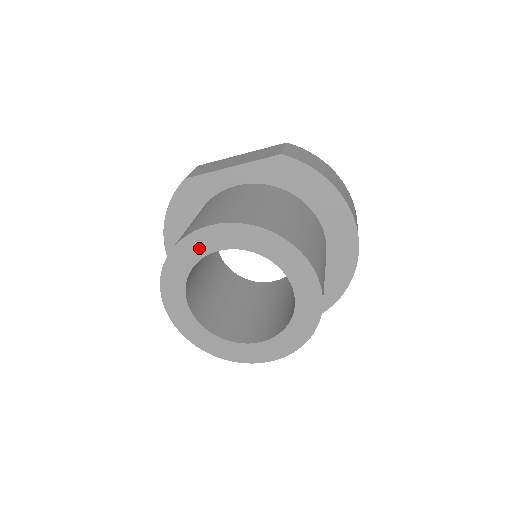
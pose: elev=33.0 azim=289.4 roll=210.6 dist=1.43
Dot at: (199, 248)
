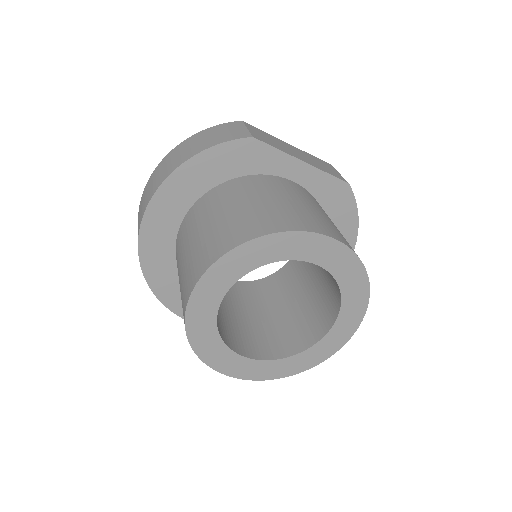
Dot at: (297, 249)
